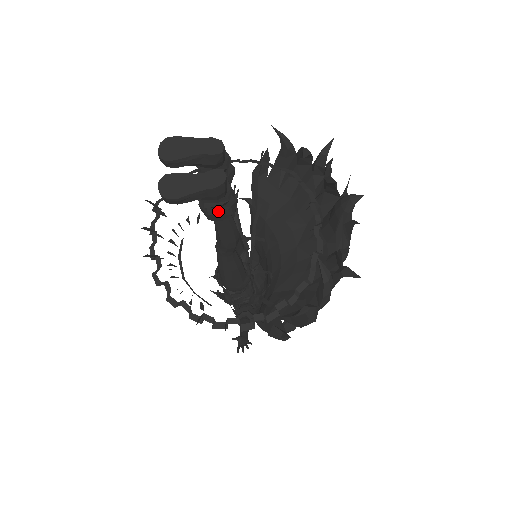
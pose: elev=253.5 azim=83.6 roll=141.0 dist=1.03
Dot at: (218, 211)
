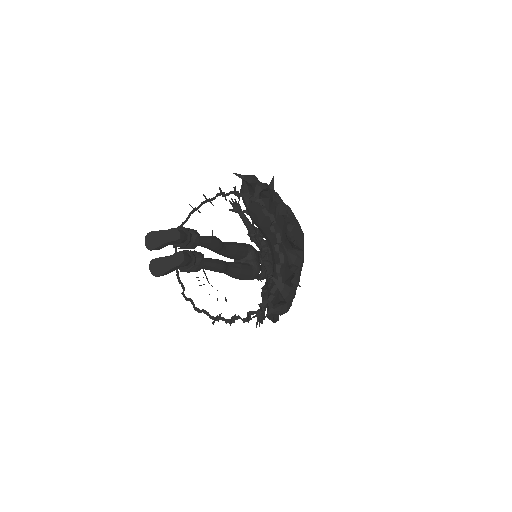
Dot at: (191, 270)
